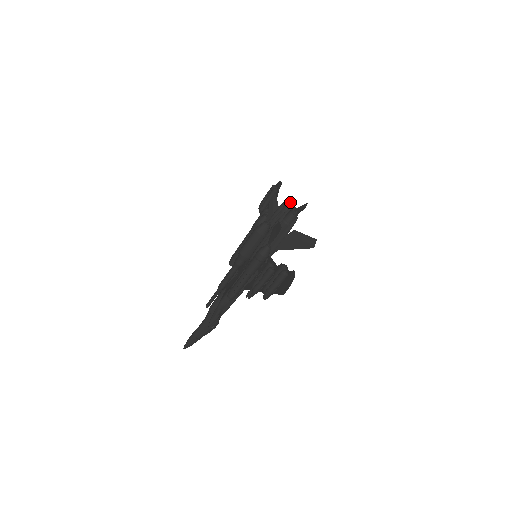
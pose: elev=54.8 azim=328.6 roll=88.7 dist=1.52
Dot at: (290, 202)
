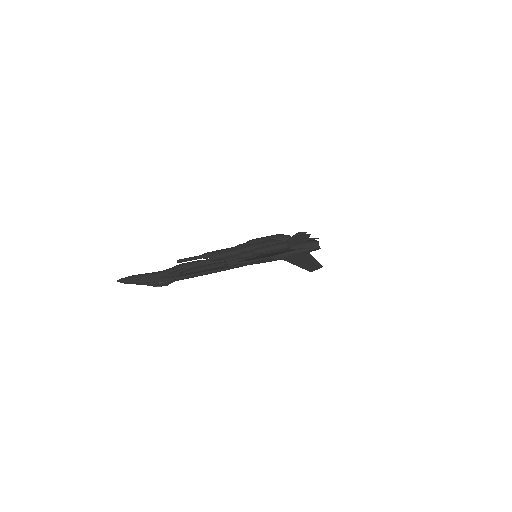
Dot at: occluded
